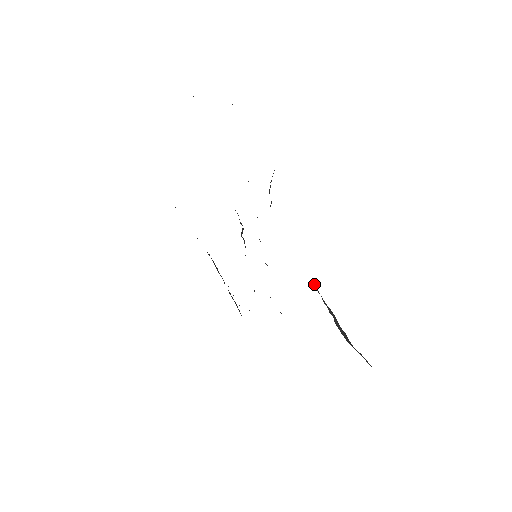
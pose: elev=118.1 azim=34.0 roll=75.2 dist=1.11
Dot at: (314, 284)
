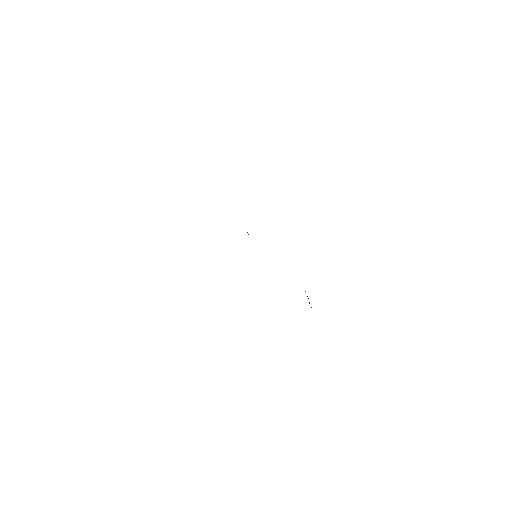
Dot at: occluded
